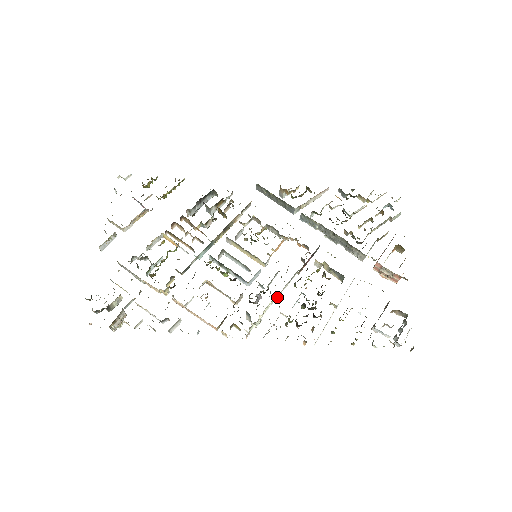
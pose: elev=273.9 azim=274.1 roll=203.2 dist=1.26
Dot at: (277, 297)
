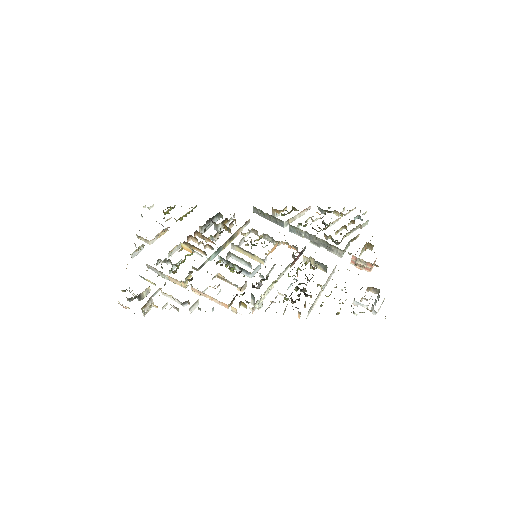
Dot at: (275, 282)
